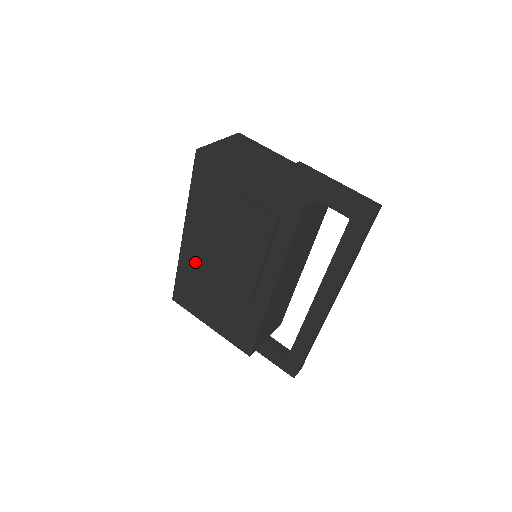
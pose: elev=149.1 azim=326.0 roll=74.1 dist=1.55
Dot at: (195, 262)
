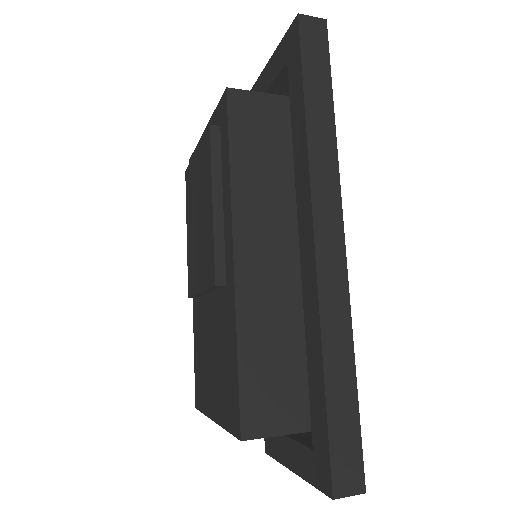
Dot at: (199, 306)
